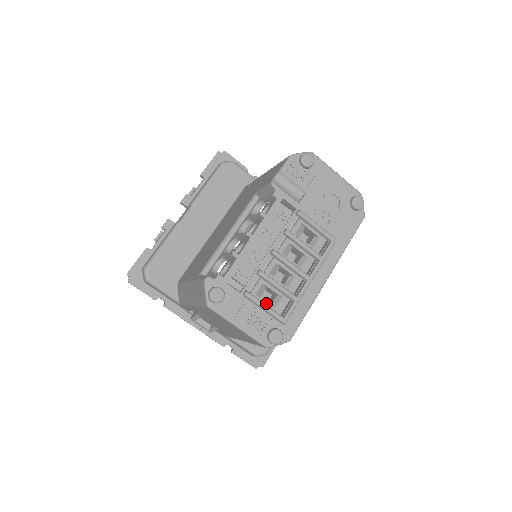
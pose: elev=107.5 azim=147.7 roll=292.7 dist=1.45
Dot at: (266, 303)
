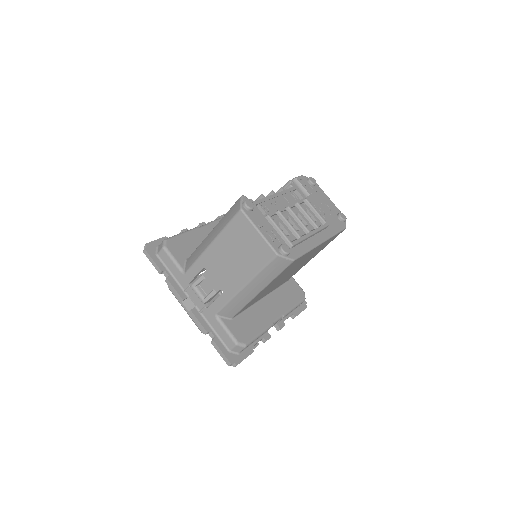
Dot at: occluded
